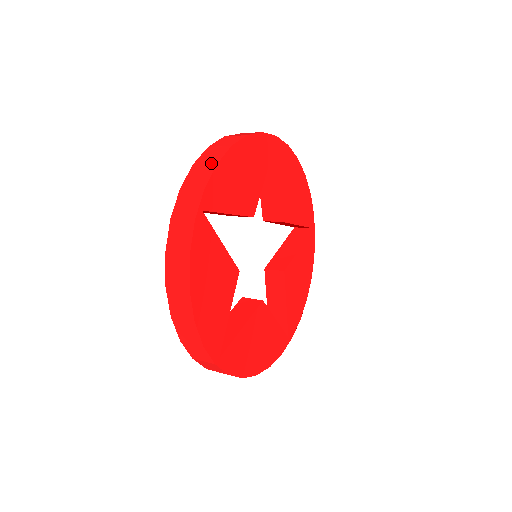
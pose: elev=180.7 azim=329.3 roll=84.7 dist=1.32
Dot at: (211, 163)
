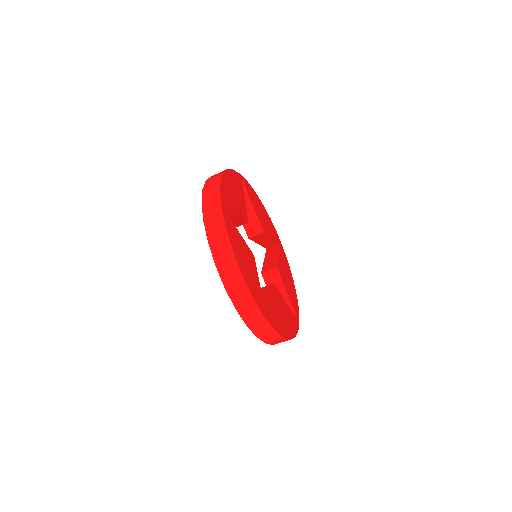
Dot at: (216, 183)
